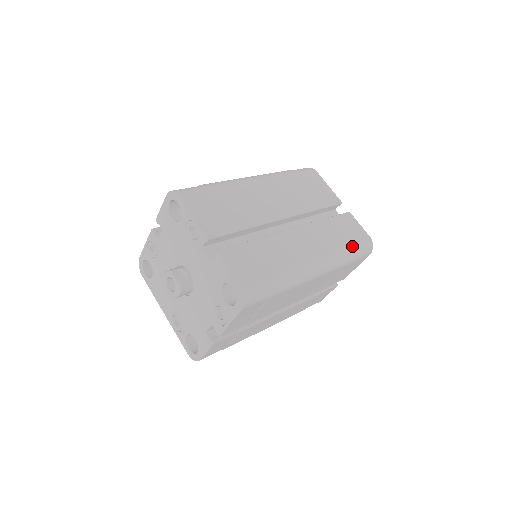
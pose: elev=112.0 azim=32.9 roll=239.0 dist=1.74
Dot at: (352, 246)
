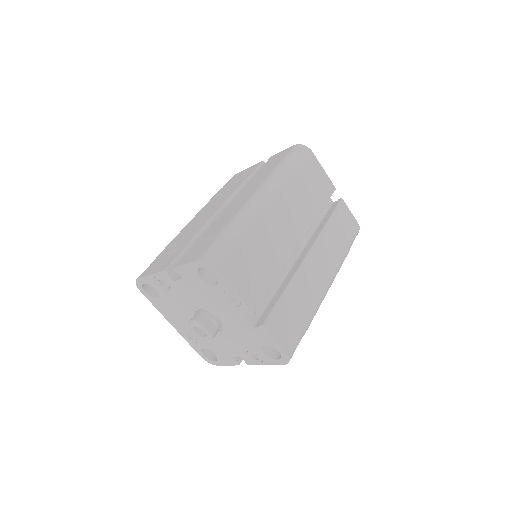
Dot at: (349, 246)
